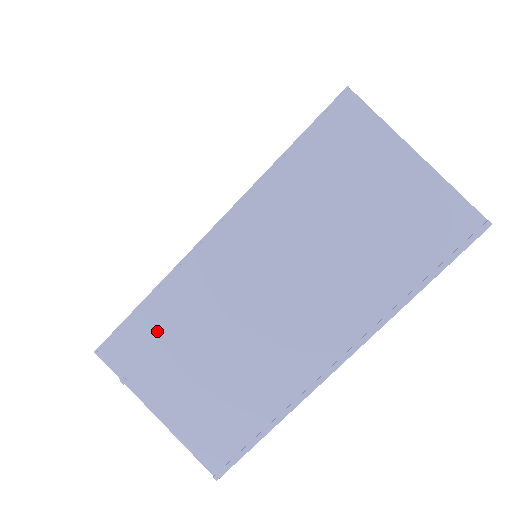
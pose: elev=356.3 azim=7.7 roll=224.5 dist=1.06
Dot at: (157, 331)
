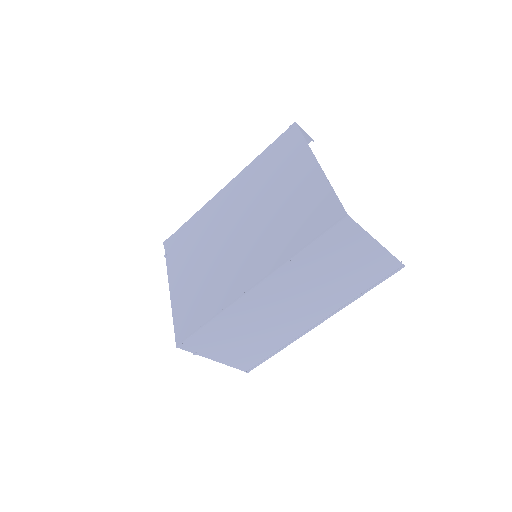
Dot at: (216, 333)
